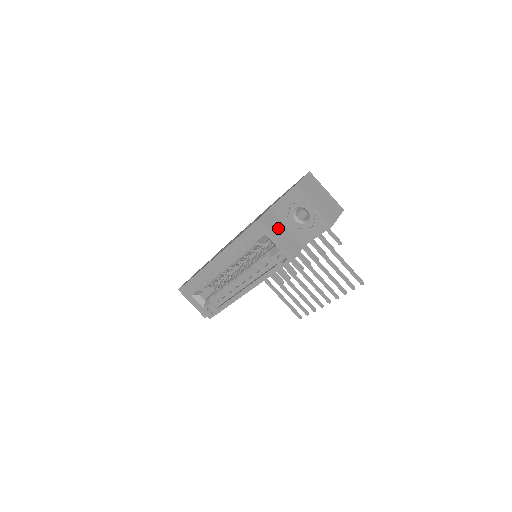
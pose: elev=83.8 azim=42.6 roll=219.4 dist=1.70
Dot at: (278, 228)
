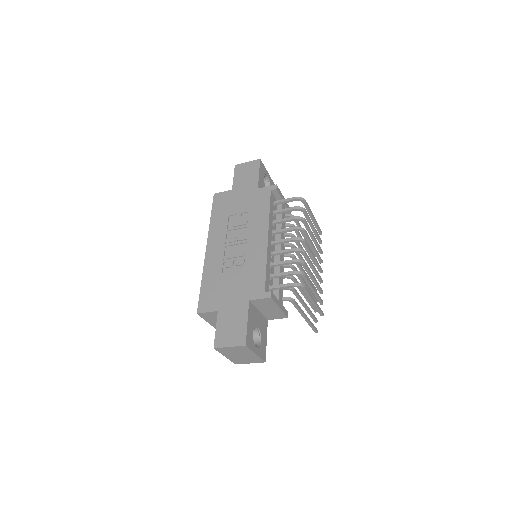
Dot at: occluded
